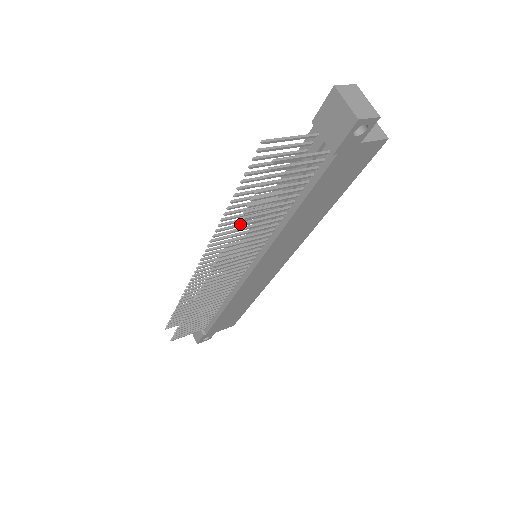
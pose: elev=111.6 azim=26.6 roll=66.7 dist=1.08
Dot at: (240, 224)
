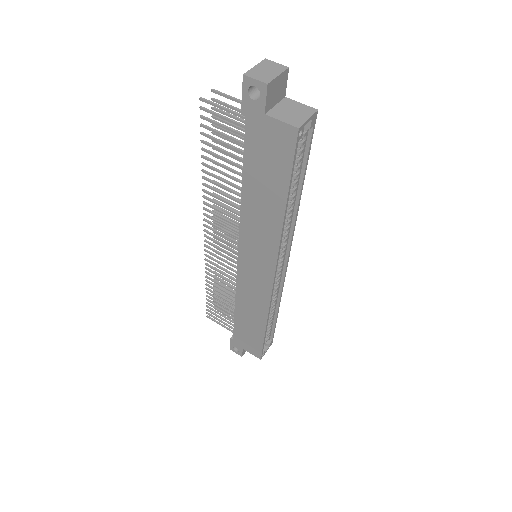
Dot at: (204, 171)
